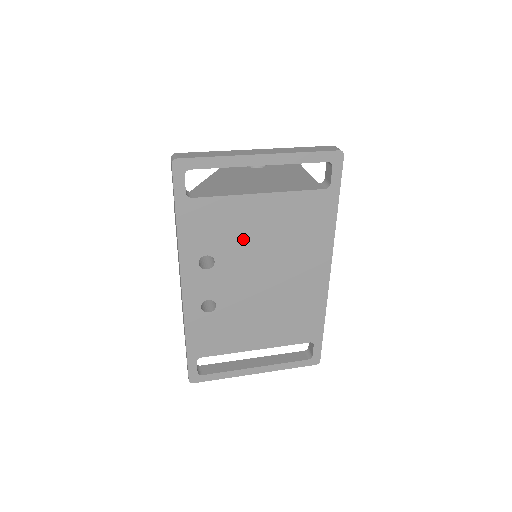
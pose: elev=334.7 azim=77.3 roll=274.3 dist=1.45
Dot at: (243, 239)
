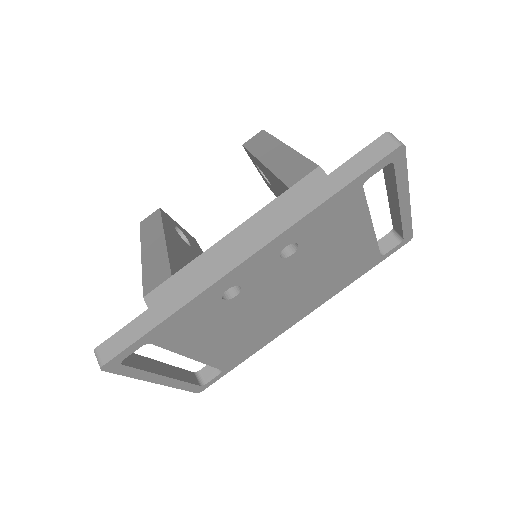
Dot at: (324, 252)
